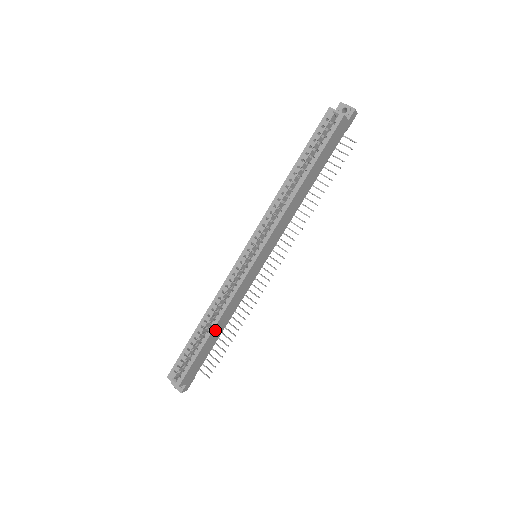
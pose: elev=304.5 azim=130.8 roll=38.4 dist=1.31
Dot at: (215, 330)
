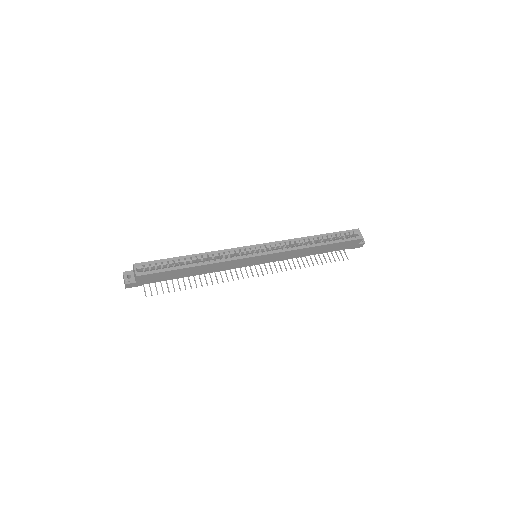
Dot at: (196, 268)
